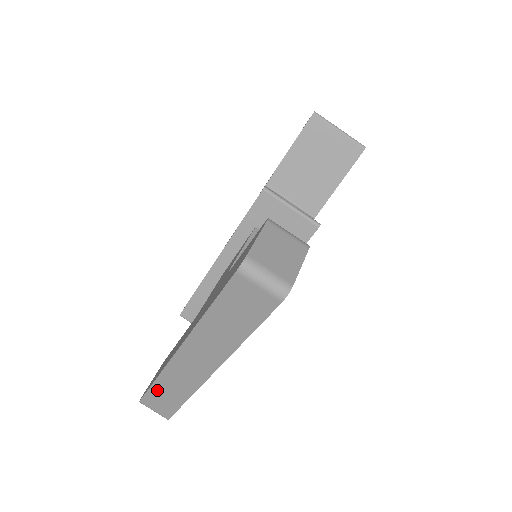
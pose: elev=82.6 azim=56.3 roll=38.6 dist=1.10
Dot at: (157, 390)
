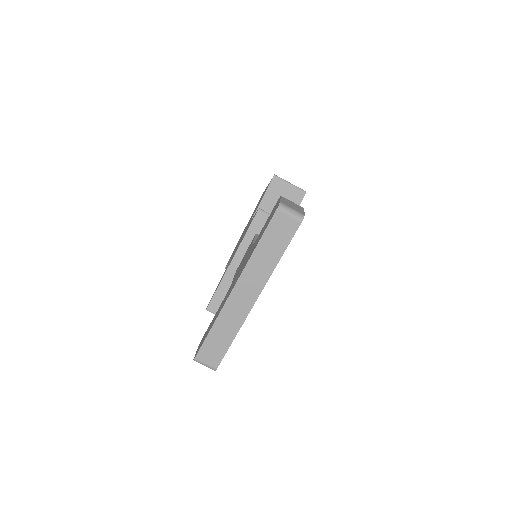
Dot at: (212, 337)
